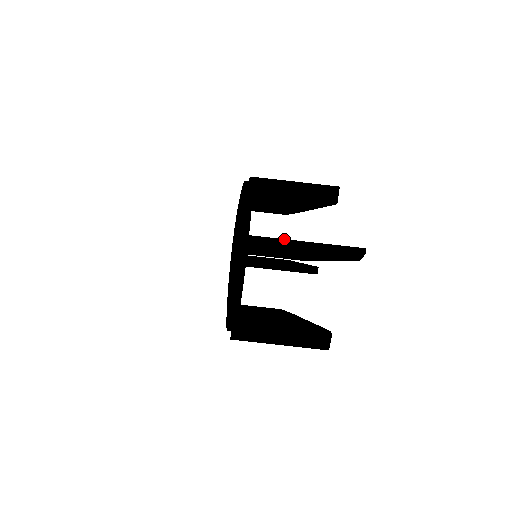
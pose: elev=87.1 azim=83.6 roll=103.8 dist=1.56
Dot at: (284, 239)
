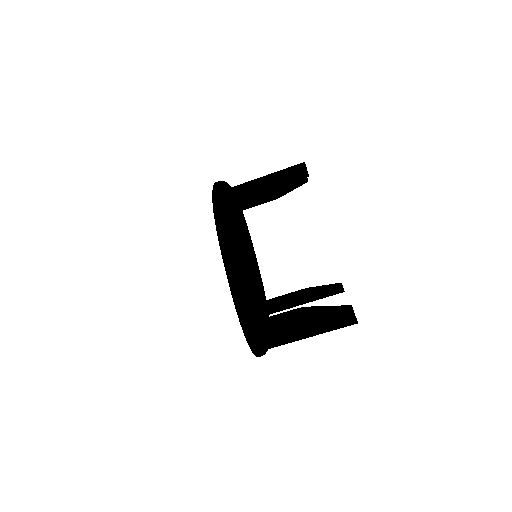
Dot at: (289, 340)
